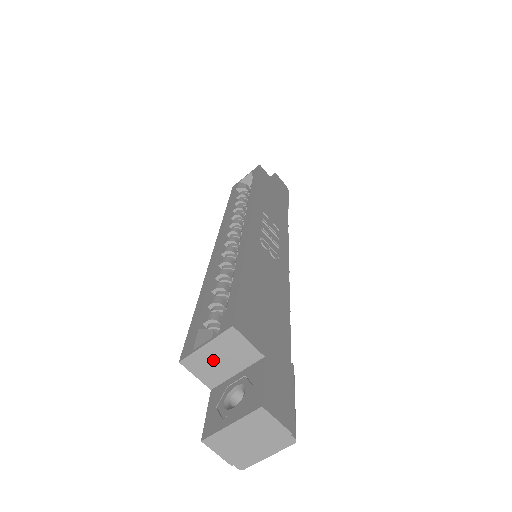
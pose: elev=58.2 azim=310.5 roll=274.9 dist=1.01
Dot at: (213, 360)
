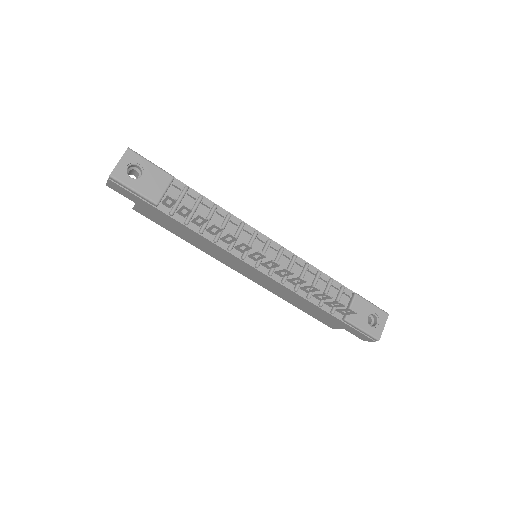
Dot at: occluded
